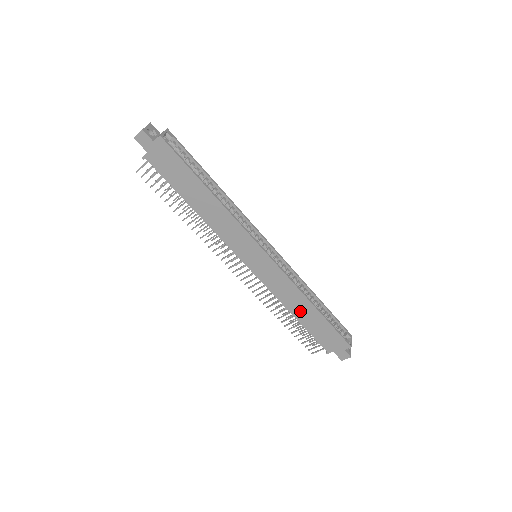
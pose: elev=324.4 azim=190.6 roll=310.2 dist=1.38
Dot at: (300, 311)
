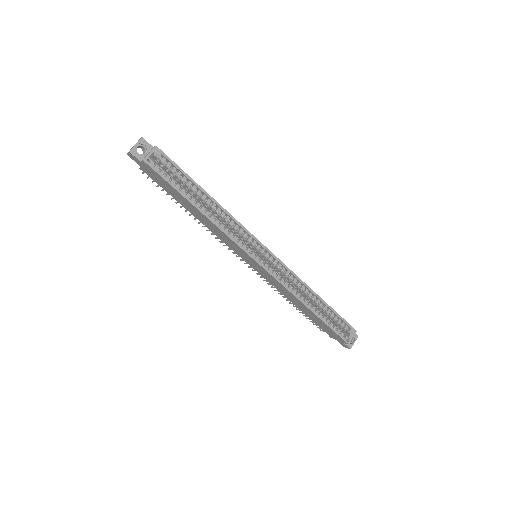
Dot at: (299, 306)
